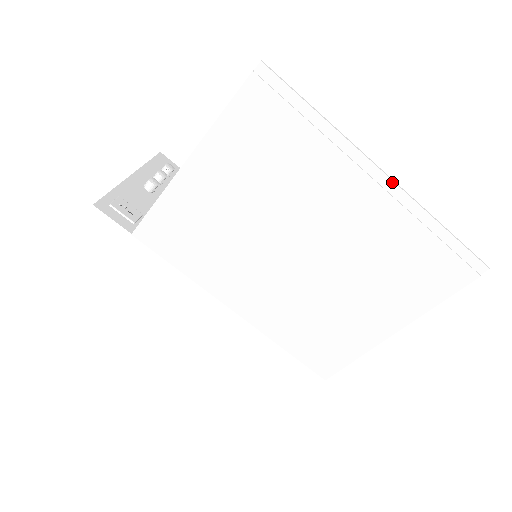
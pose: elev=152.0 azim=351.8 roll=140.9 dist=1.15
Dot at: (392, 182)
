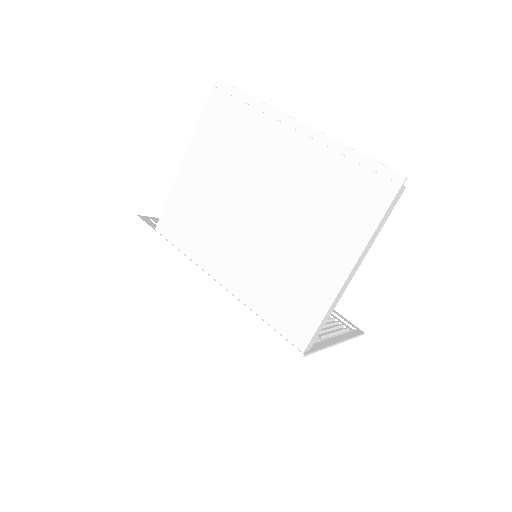
Dot at: (307, 126)
